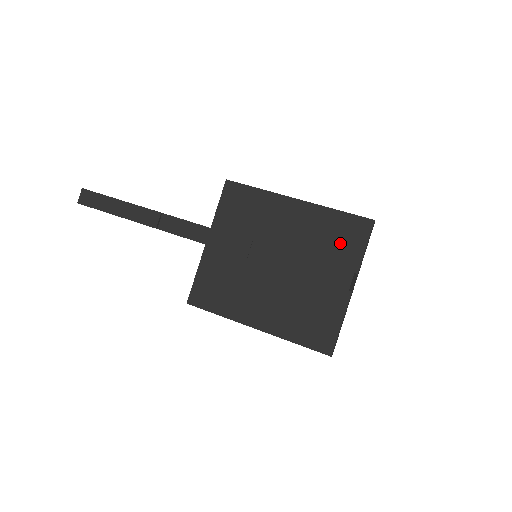
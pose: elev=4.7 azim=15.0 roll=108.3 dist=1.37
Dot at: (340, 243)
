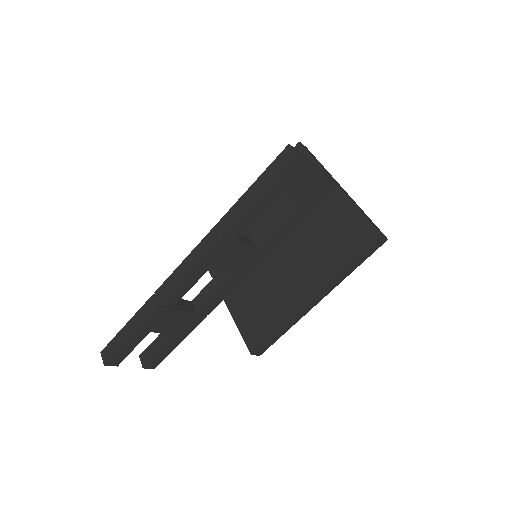
Dot at: occluded
